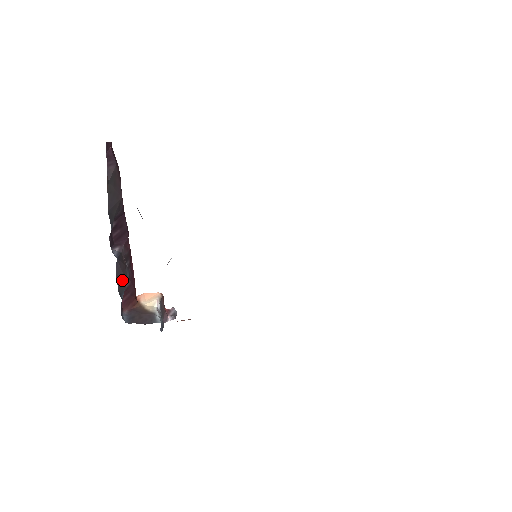
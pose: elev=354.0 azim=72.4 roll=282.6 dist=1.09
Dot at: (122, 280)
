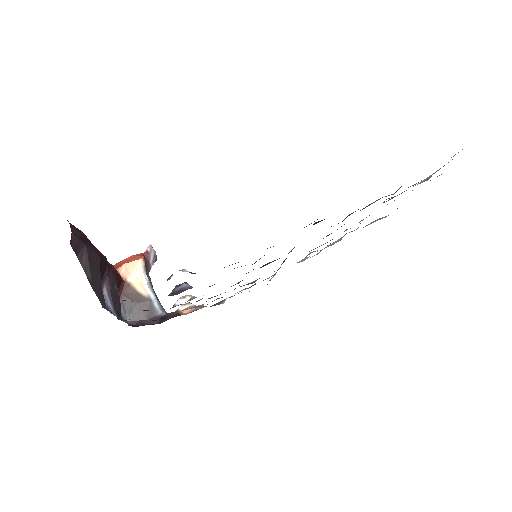
Dot at: (118, 306)
